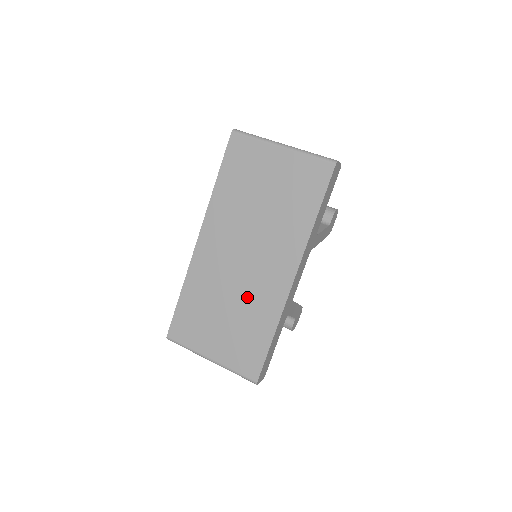
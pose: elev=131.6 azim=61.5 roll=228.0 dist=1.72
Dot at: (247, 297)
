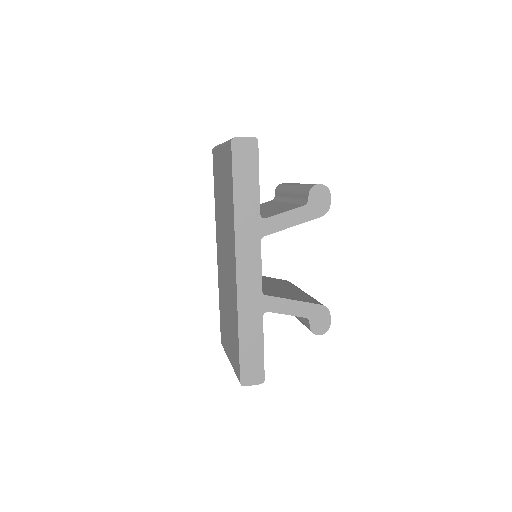
Dot at: (229, 296)
